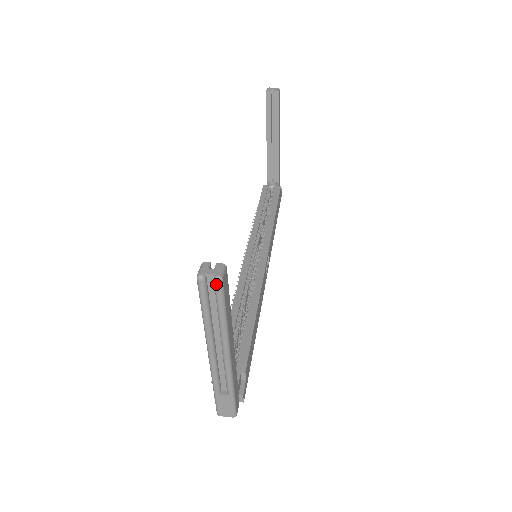
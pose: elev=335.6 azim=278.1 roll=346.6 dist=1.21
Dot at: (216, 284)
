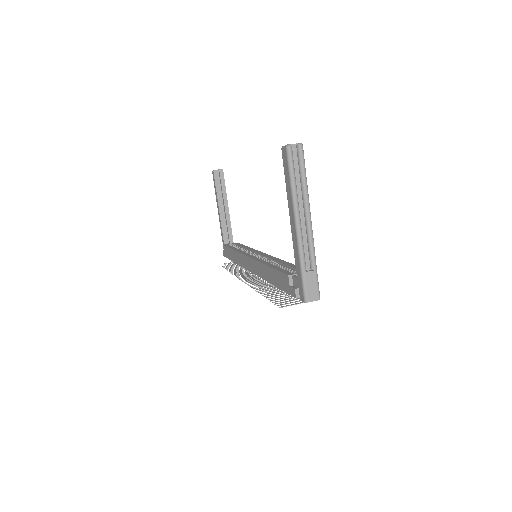
Dot at: (300, 148)
